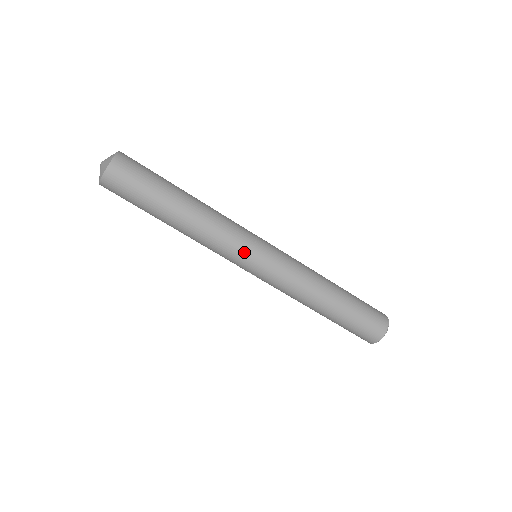
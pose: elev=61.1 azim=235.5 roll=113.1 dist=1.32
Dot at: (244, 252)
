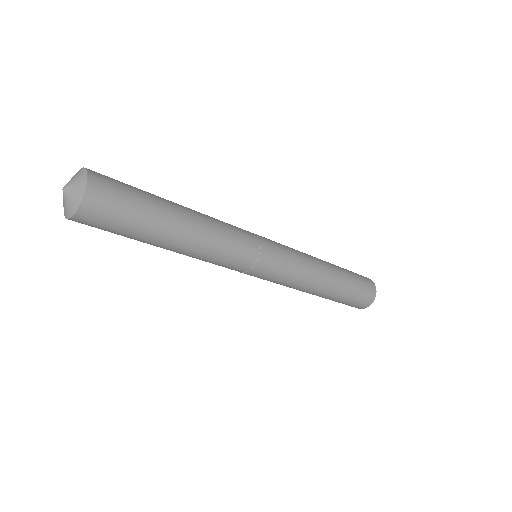
Dot at: (244, 269)
